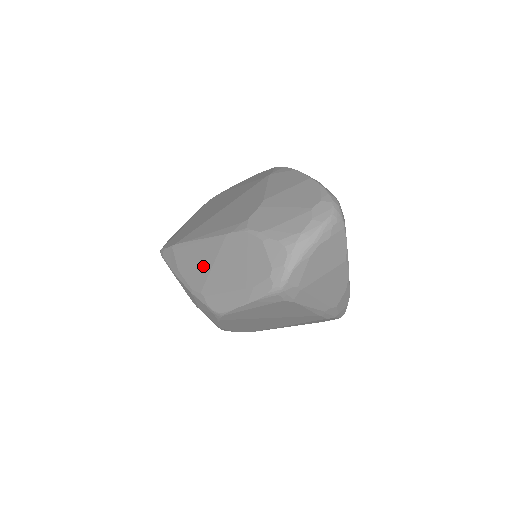
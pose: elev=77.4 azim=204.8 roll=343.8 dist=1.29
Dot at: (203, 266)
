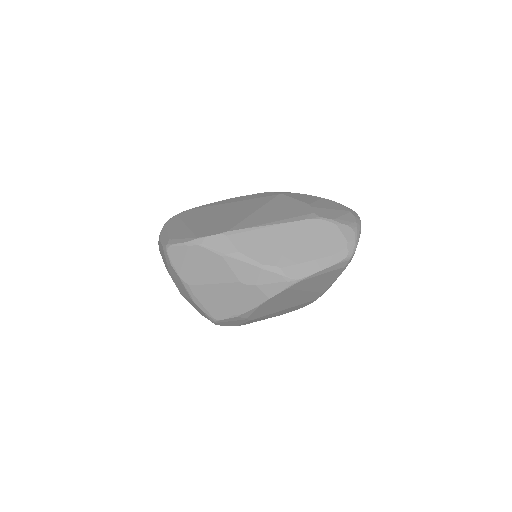
Dot at: (276, 245)
